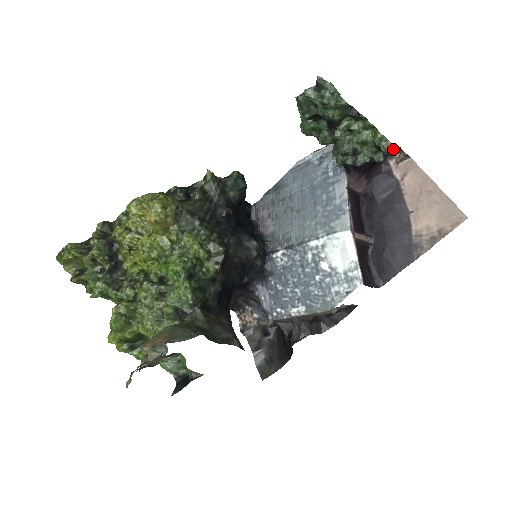
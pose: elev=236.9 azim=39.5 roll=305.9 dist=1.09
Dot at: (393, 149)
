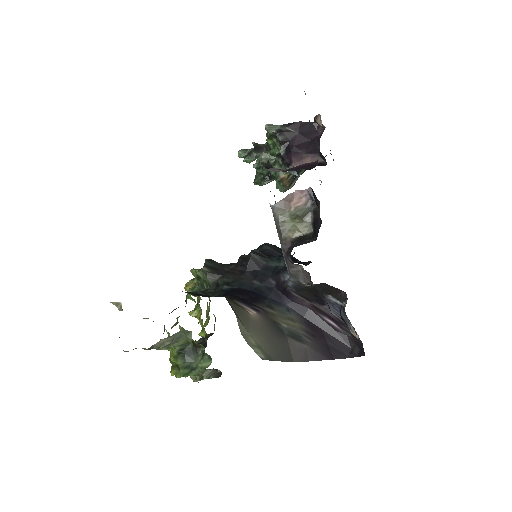
Dot at: (267, 126)
